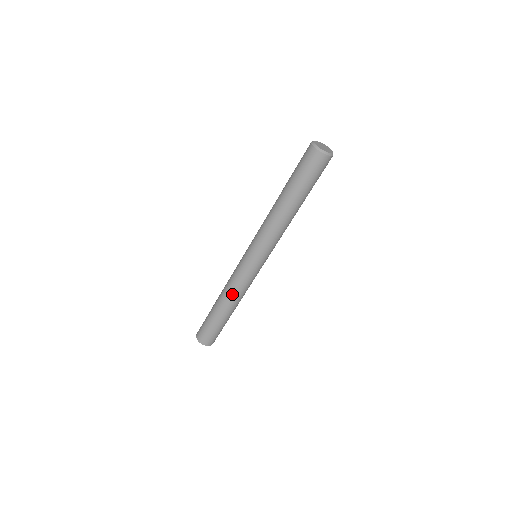
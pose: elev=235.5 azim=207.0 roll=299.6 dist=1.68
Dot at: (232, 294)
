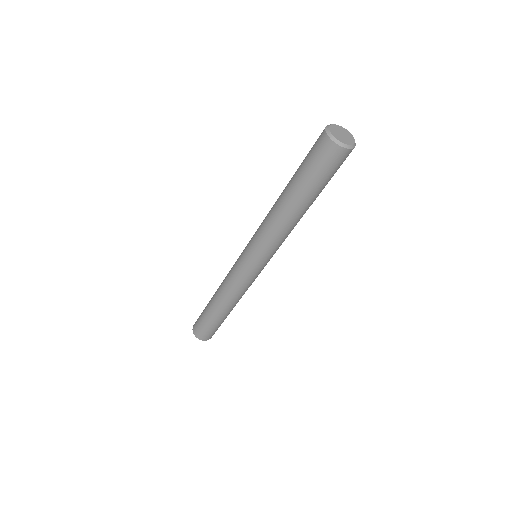
Dot at: (233, 298)
